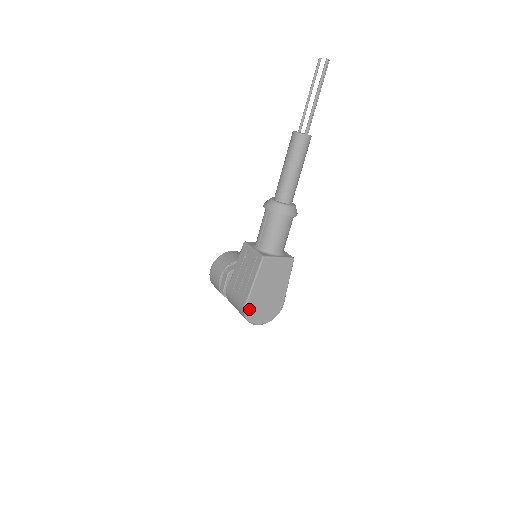
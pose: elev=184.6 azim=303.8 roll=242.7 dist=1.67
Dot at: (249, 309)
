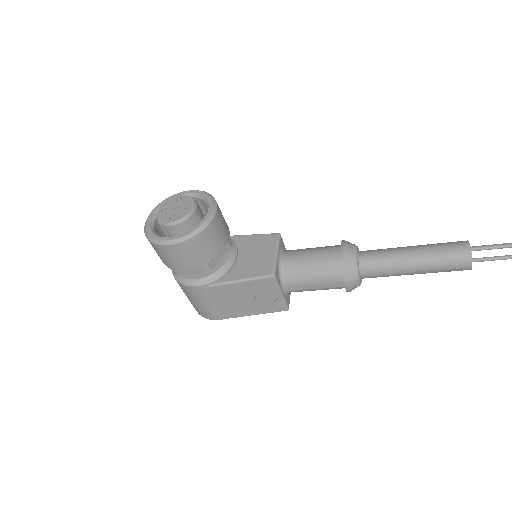
Dot at: occluded
